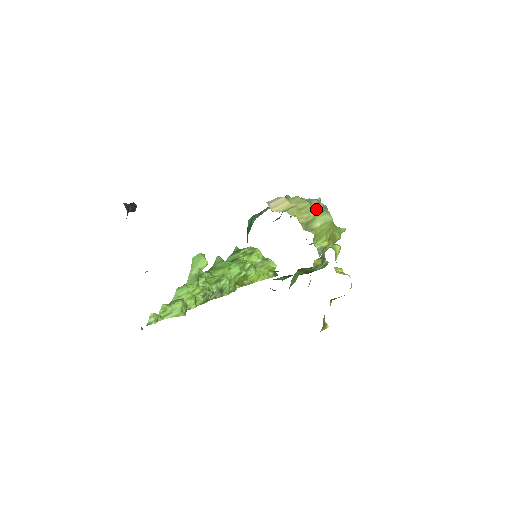
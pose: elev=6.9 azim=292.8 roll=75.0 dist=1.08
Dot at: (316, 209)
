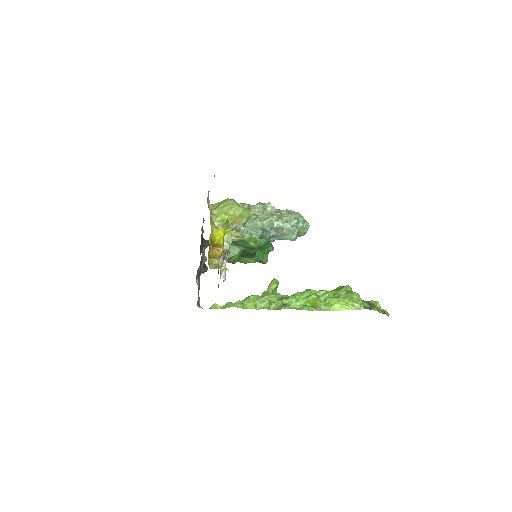
Dot at: (226, 200)
